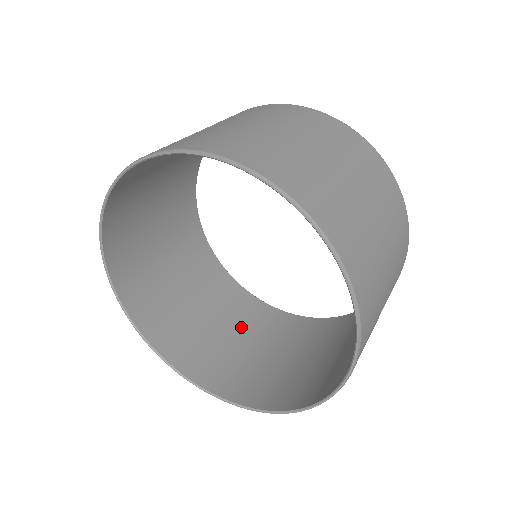
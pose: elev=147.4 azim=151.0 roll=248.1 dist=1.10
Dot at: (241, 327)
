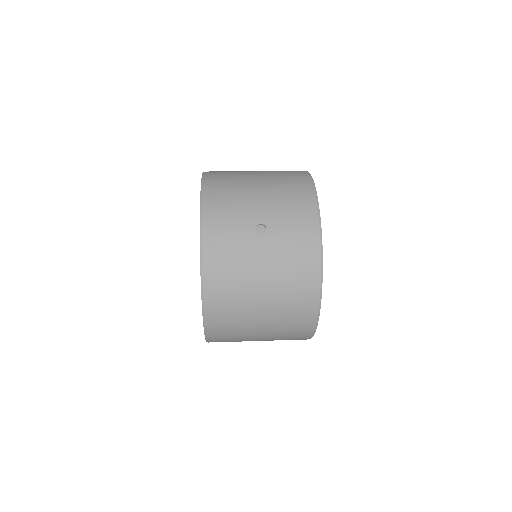
Dot at: occluded
